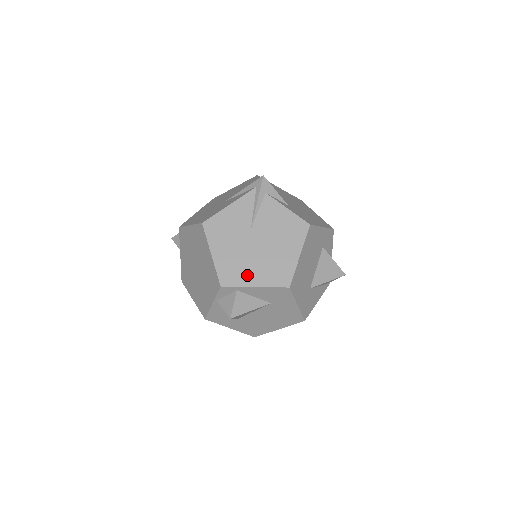
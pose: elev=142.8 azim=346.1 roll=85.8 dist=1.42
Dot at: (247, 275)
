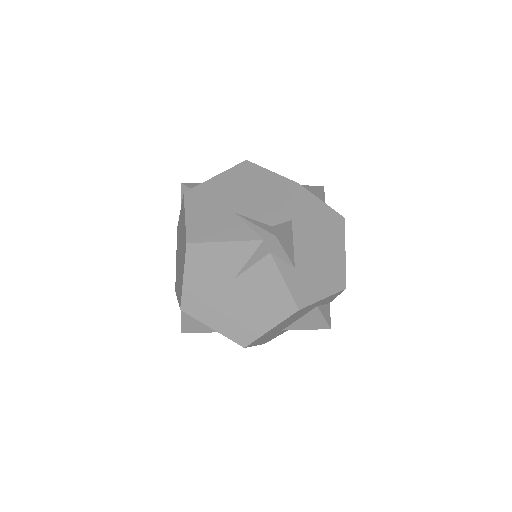
Dot at: (210, 315)
